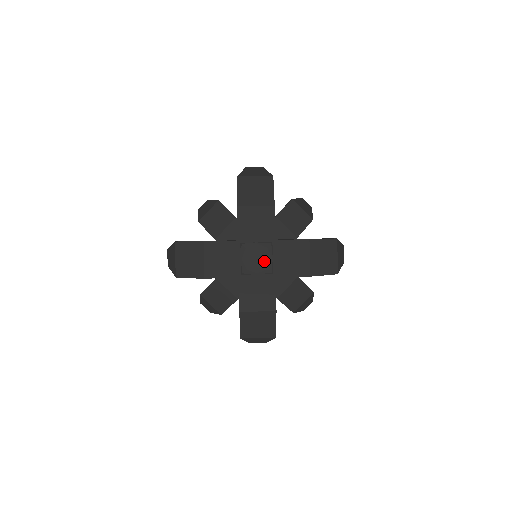
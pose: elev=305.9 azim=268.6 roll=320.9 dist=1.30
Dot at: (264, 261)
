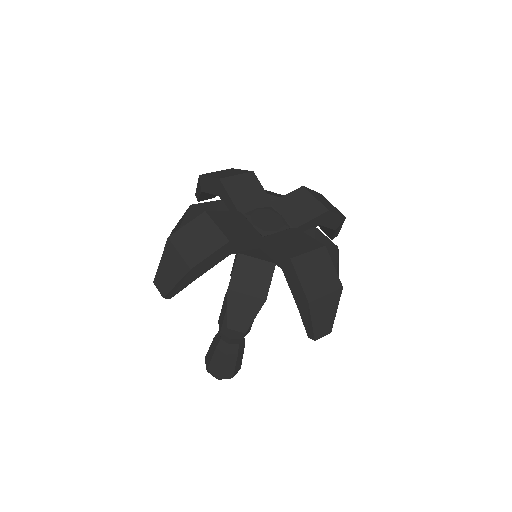
Dot at: (276, 220)
